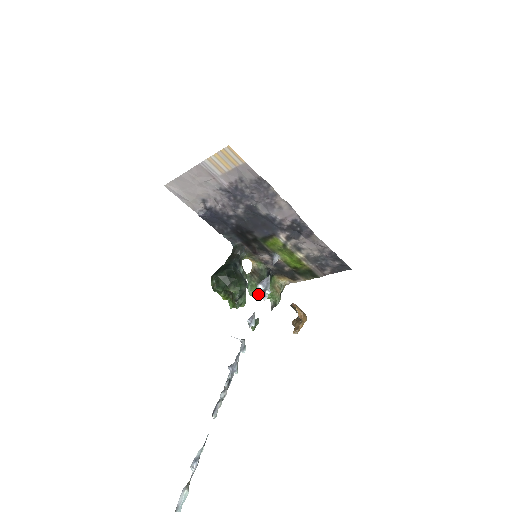
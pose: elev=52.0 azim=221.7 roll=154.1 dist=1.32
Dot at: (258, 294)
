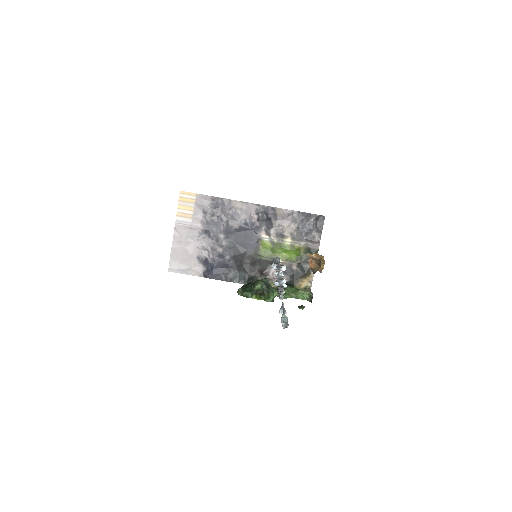
Dot at: (274, 268)
